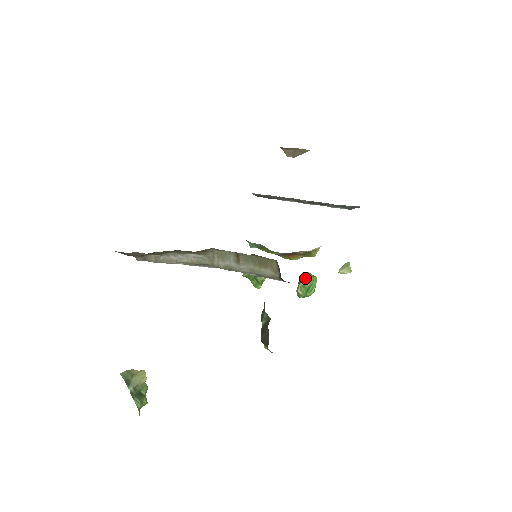
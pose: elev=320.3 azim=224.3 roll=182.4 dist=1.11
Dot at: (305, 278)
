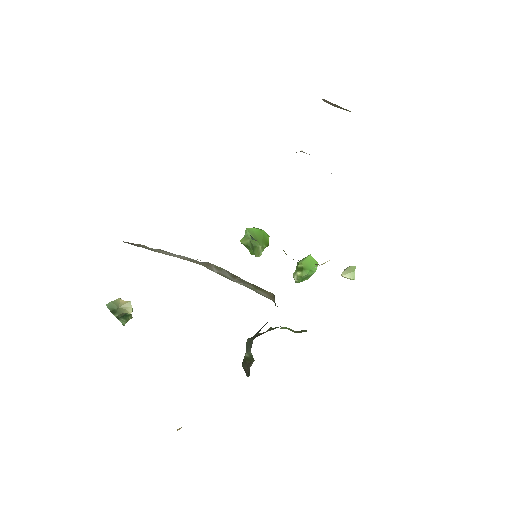
Dot at: (305, 269)
